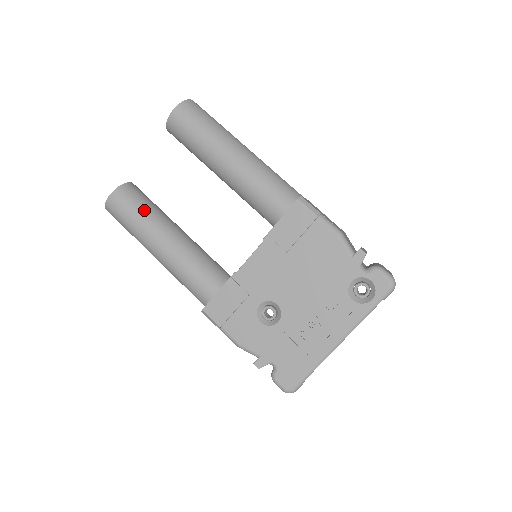
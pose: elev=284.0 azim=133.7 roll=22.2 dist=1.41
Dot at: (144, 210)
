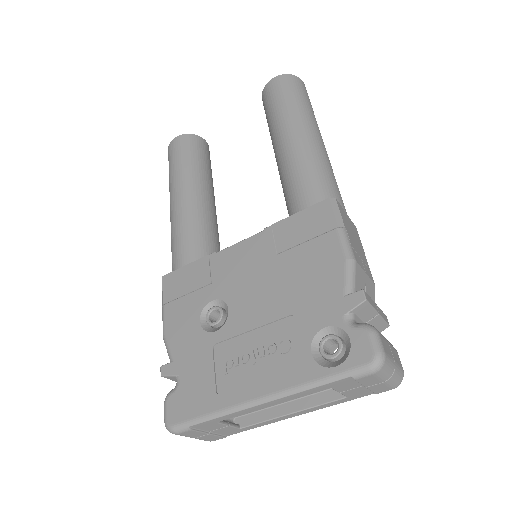
Dot at: (192, 161)
